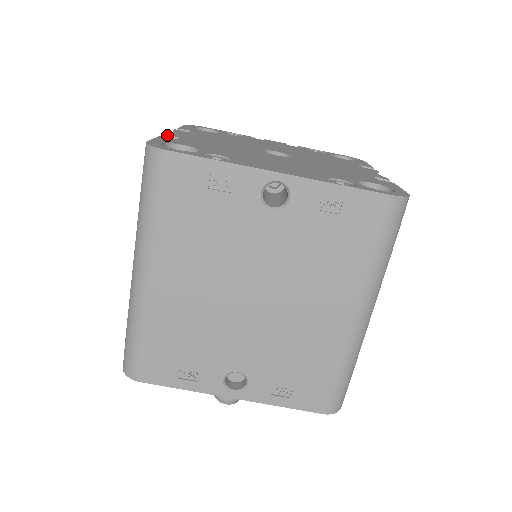
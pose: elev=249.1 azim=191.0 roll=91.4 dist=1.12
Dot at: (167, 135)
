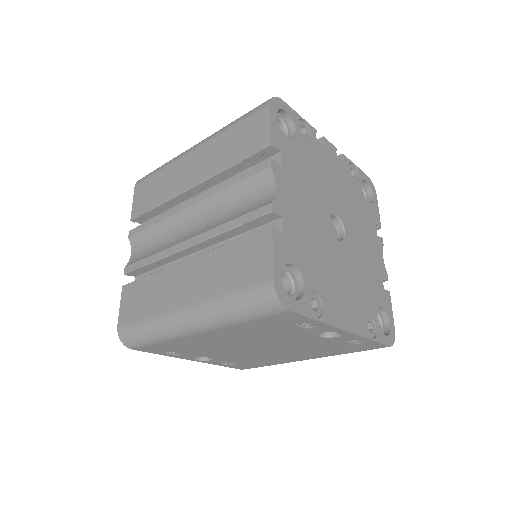
Dot at: (275, 214)
